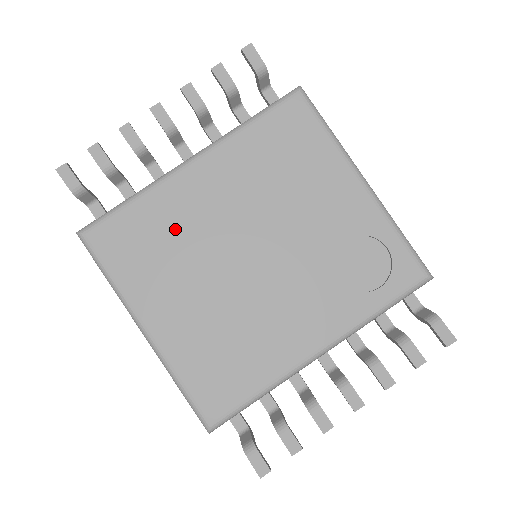
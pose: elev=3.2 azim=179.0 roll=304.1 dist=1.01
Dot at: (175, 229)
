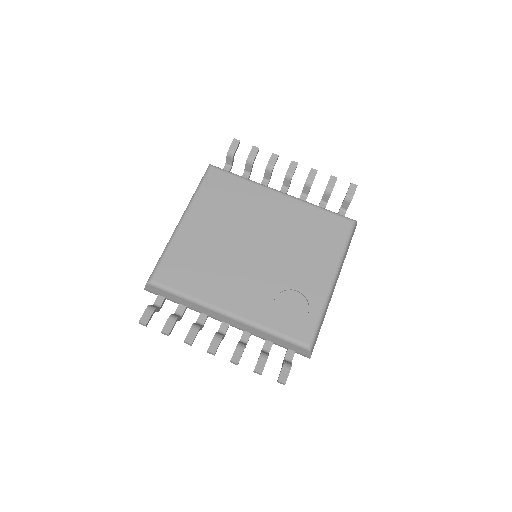
Dot at: (243, 205)
